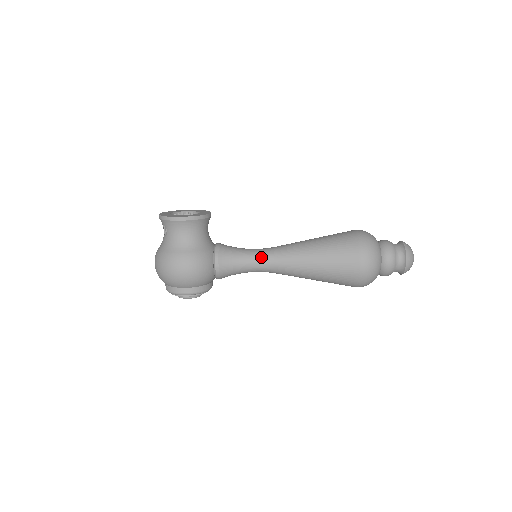
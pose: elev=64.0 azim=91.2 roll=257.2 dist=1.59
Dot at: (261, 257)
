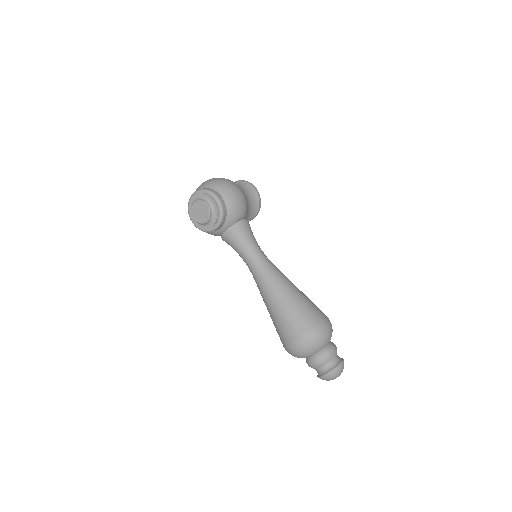
Dot at: occluded
